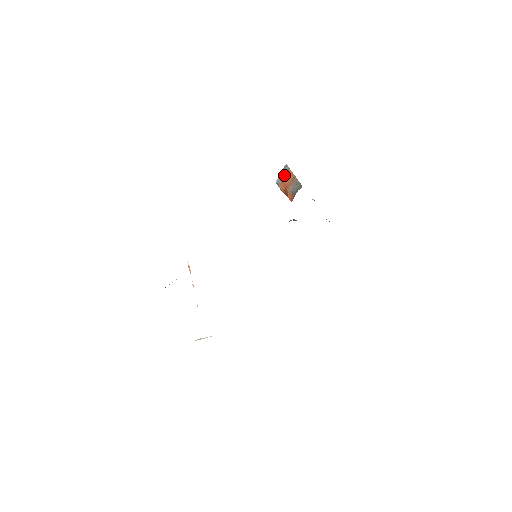
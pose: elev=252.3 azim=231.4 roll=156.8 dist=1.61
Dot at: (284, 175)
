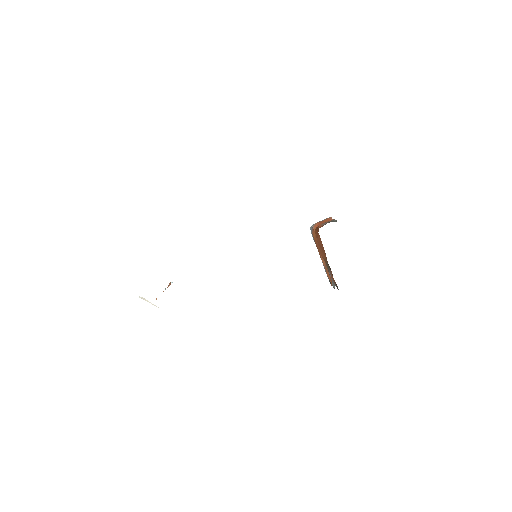
Dot at: occluded
